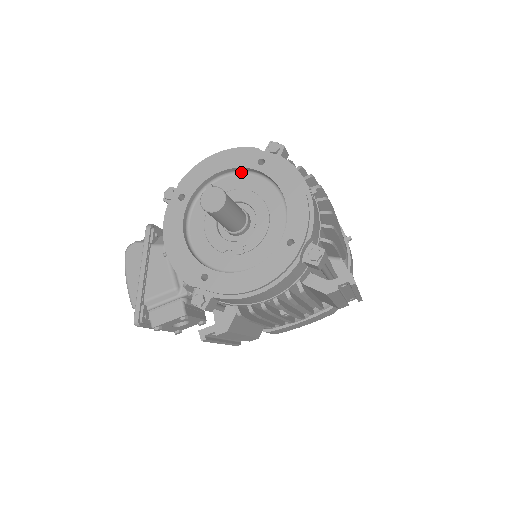
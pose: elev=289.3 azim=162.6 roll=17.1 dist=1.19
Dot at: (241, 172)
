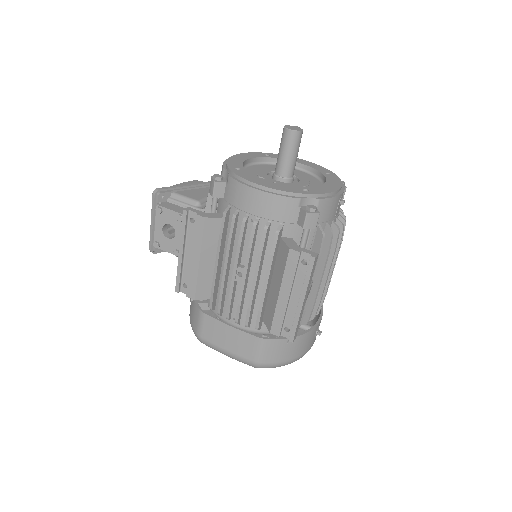
Dot at: (311, 174)
